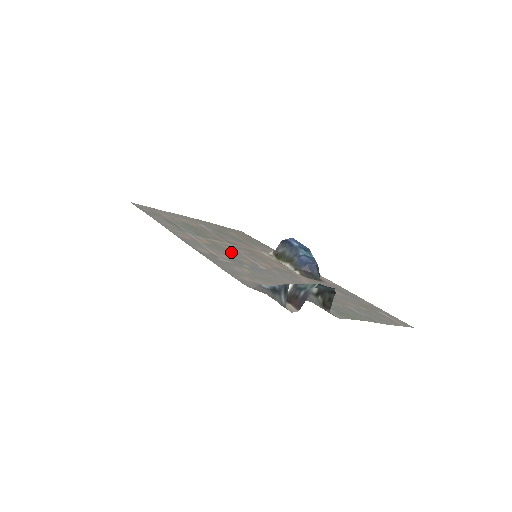
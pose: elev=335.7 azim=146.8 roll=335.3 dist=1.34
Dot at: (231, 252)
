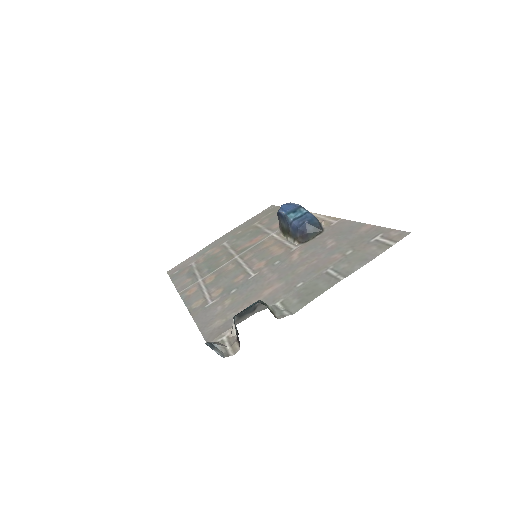
Dot at: (230, 274)
